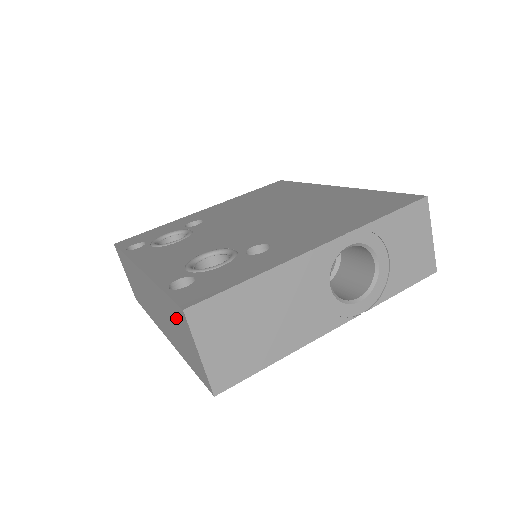
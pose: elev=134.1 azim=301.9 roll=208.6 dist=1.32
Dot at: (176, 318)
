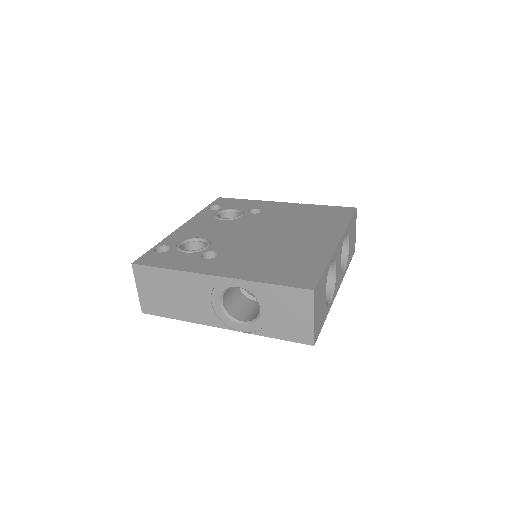
Dot at: occluded
